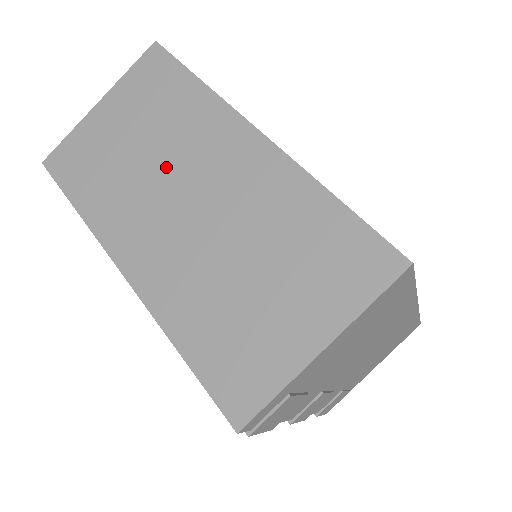
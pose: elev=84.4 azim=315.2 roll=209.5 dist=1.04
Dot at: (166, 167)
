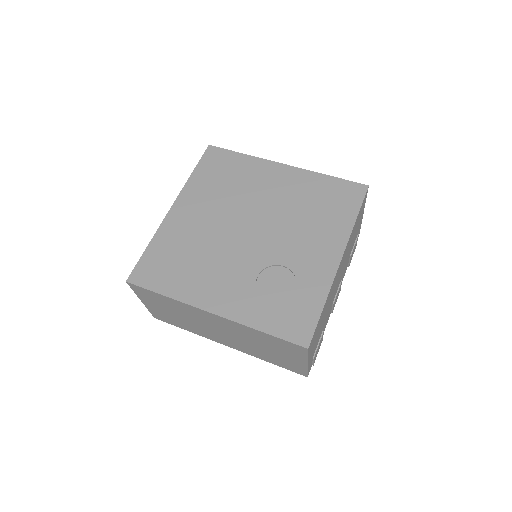
Dot at: (197, 322)
